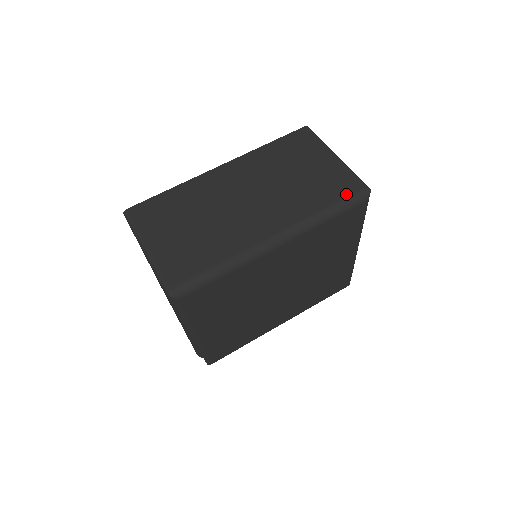
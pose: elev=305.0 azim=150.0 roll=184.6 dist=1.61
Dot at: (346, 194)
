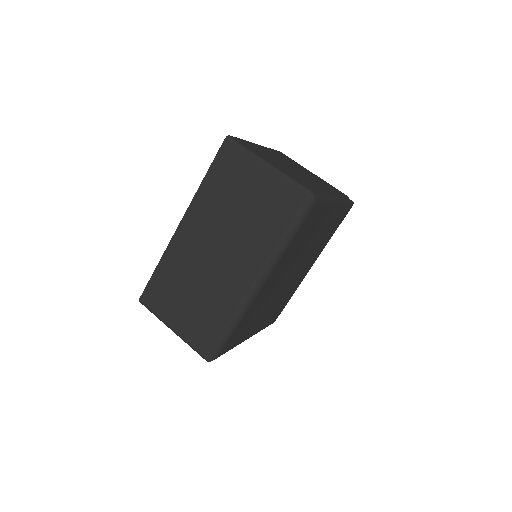
Dot at: (293, 211)
